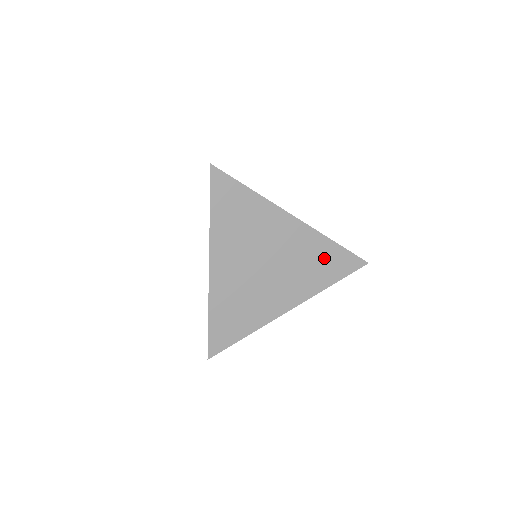
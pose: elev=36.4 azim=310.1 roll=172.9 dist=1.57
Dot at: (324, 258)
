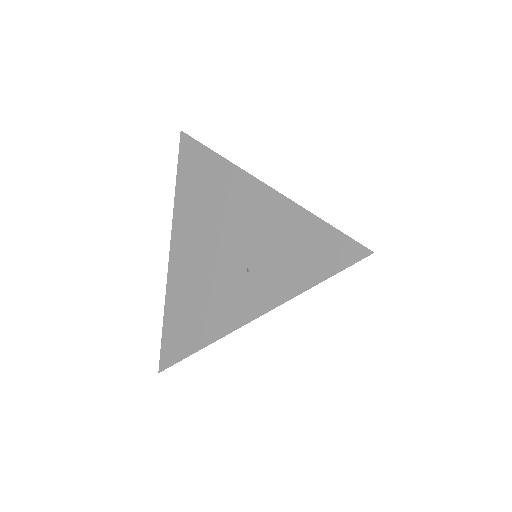
Dot at: occluded
